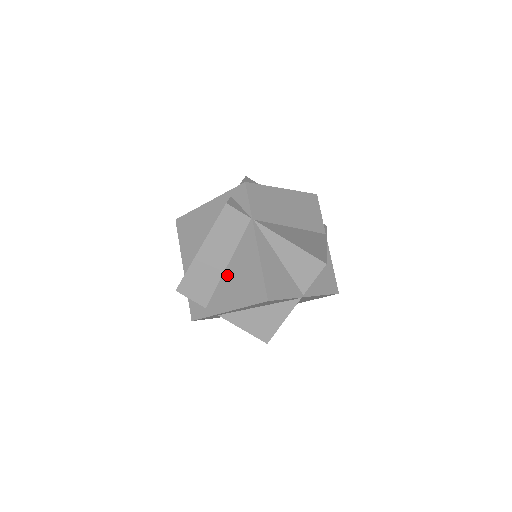
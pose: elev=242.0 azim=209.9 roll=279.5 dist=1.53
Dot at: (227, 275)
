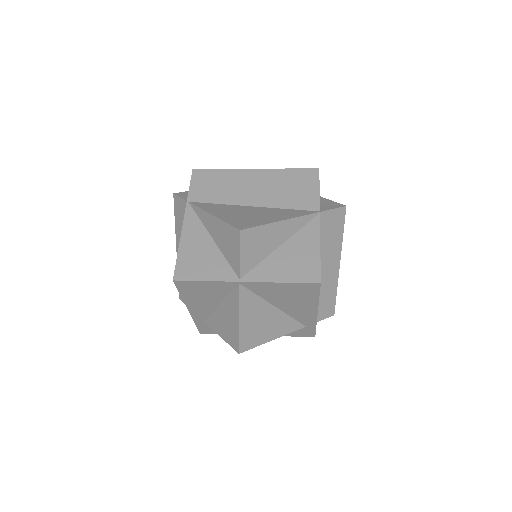
Dot at: occluded
